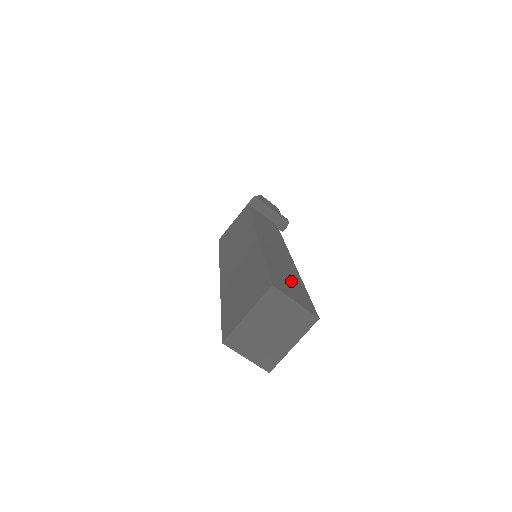
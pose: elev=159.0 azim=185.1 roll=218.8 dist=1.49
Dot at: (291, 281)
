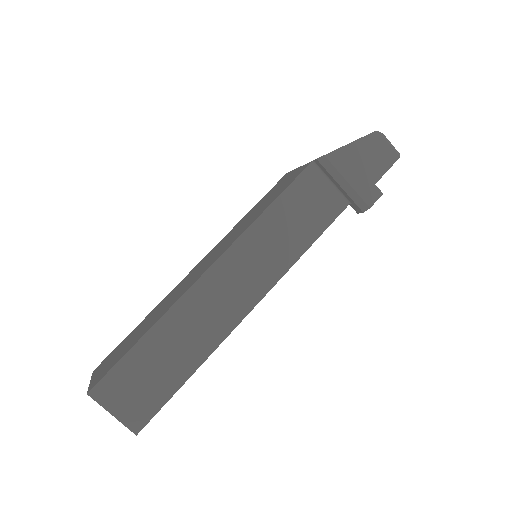
Dot at: (161, 372)
